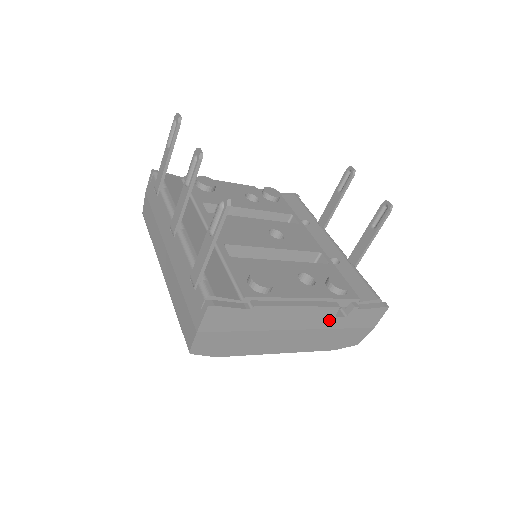
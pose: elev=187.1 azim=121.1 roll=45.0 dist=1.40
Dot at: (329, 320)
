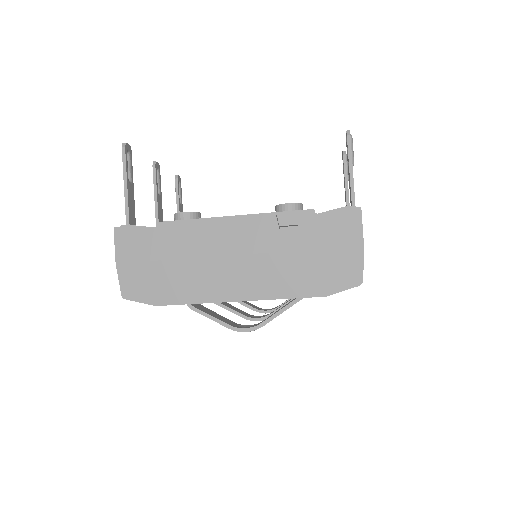
Dot at: (274, 237)
